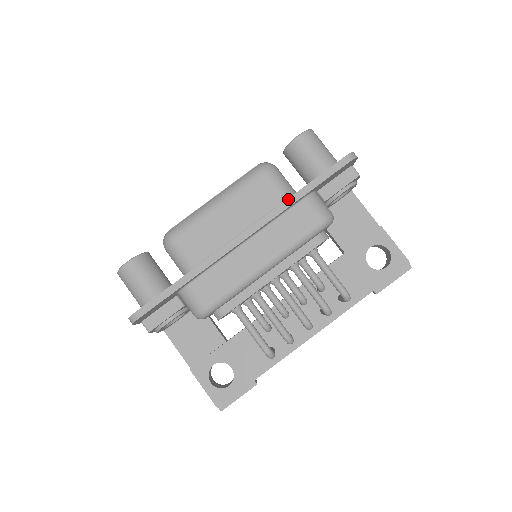
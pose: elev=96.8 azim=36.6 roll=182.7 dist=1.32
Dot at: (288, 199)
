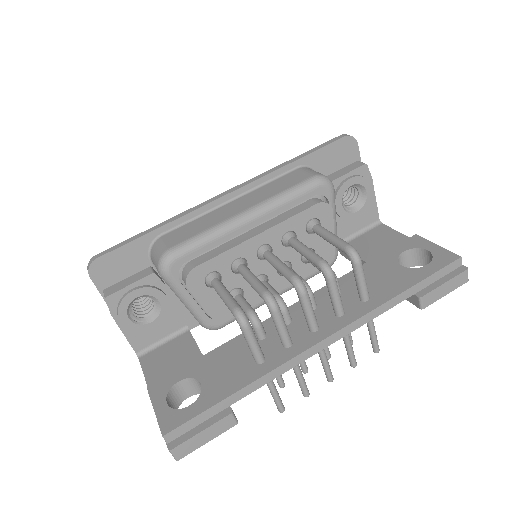
Dot at: (279, 165)
